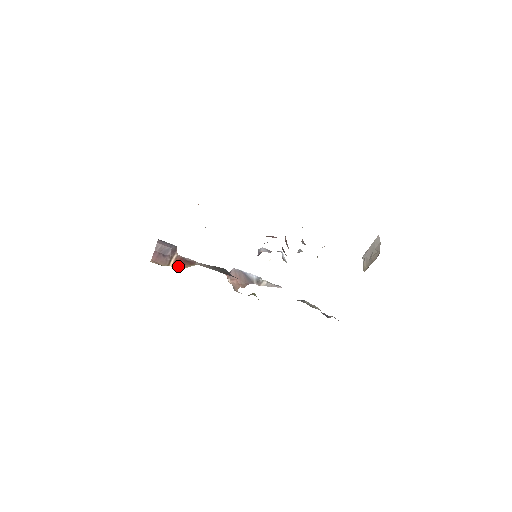
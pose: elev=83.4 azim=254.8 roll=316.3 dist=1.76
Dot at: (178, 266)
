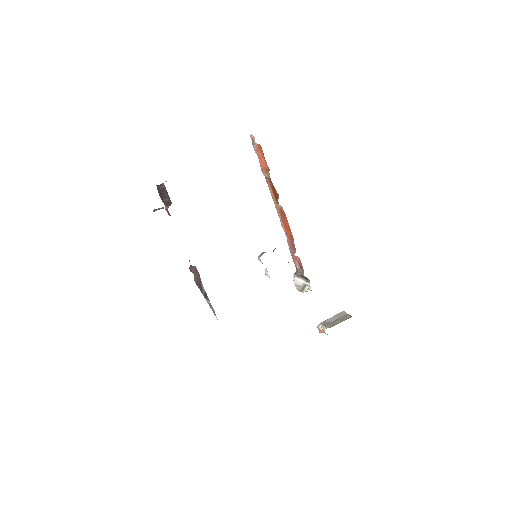
Dot at: (169, 214)
